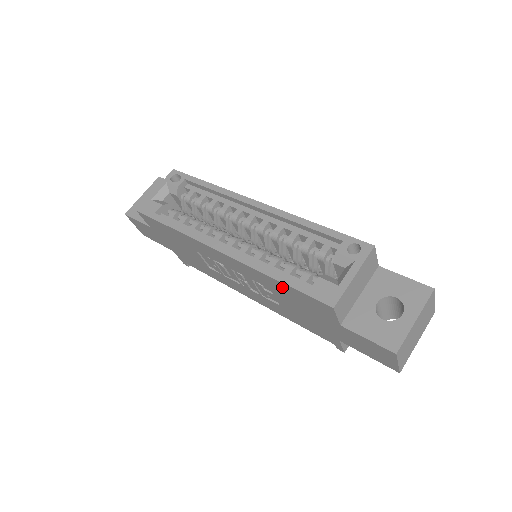
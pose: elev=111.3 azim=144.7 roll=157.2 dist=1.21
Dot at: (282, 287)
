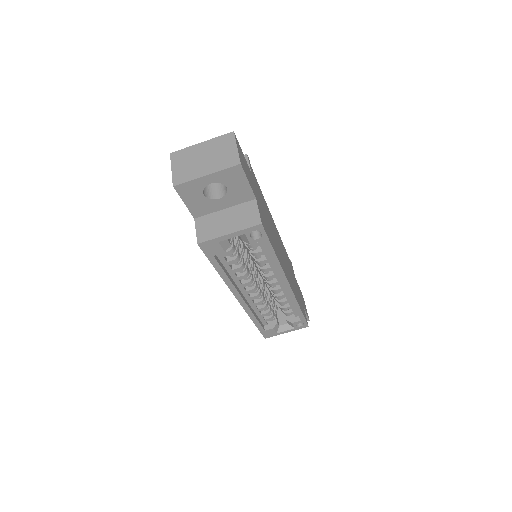
Dot at: occluded
